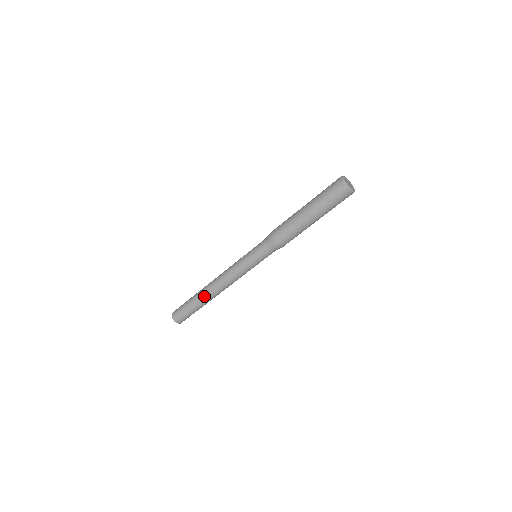
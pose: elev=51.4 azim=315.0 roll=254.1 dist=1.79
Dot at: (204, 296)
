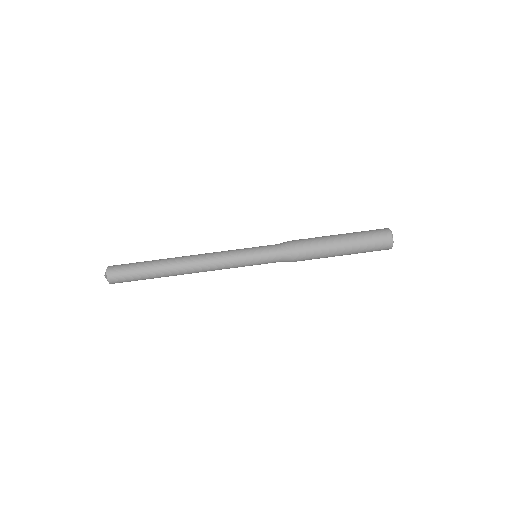
Dot at: (168, 262)
